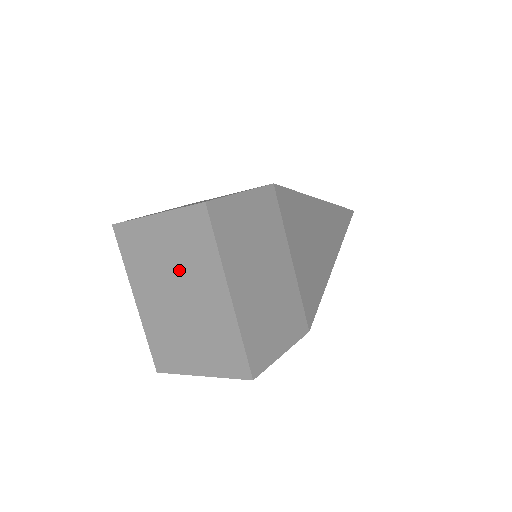
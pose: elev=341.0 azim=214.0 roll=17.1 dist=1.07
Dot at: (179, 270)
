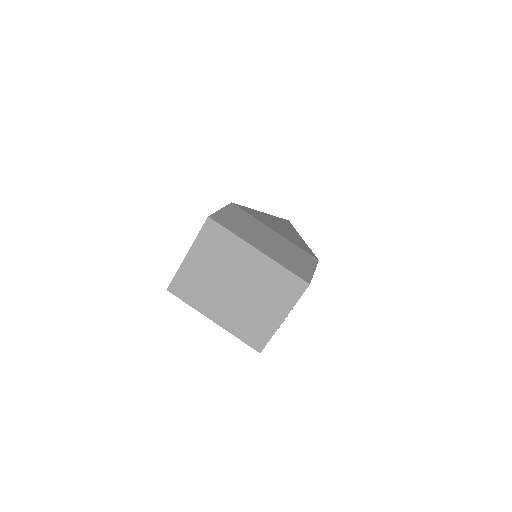
Dot at: (223, 270)
